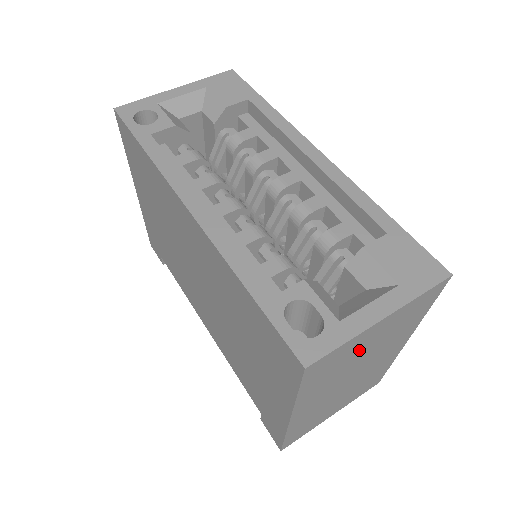
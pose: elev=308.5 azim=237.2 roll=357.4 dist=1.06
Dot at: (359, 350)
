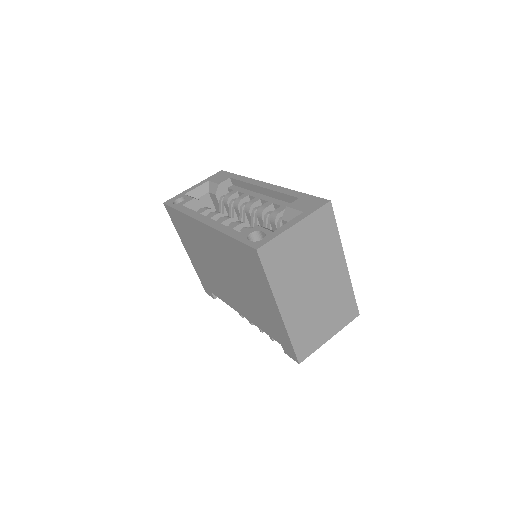
Dot at: (296, 251)
